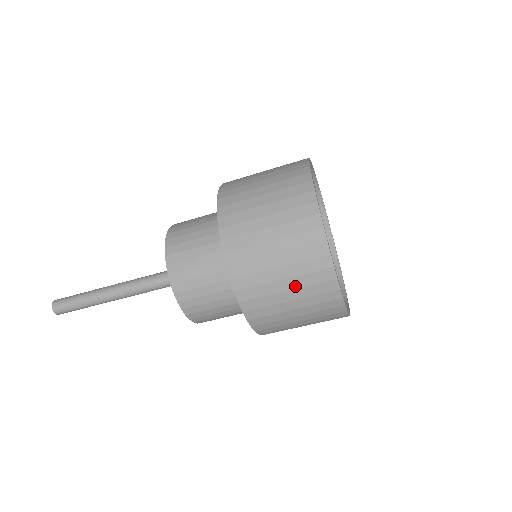
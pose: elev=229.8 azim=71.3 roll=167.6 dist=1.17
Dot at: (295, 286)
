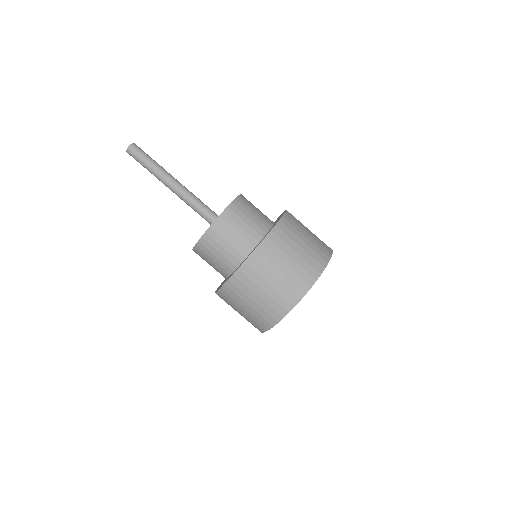
Dot at: (275, 287)
